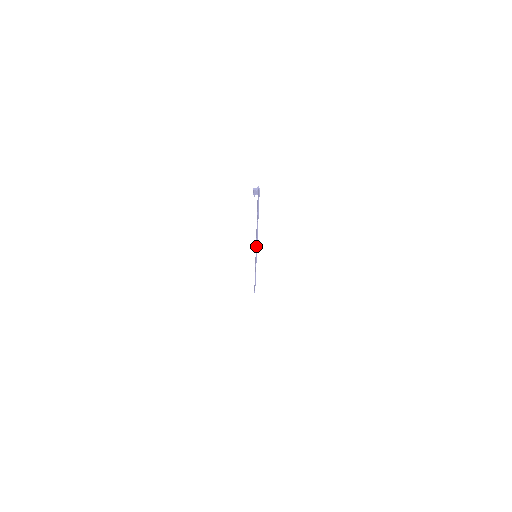
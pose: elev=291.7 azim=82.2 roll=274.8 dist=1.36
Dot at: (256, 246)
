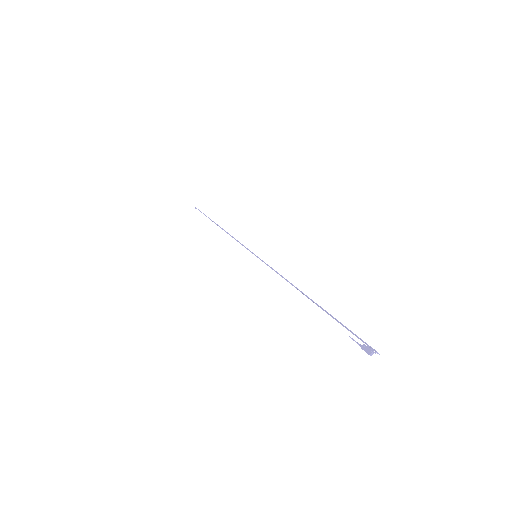
Dot at: occluded
